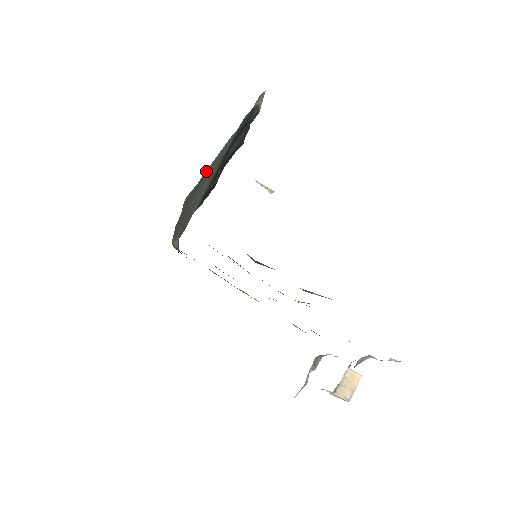
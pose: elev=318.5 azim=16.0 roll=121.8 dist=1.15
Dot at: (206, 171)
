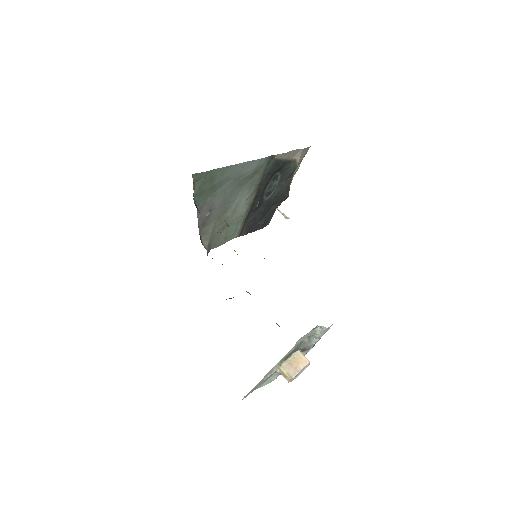
Dot at: (219, 170)
